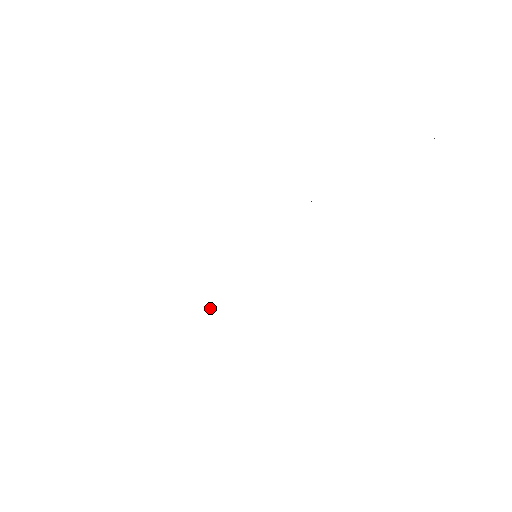
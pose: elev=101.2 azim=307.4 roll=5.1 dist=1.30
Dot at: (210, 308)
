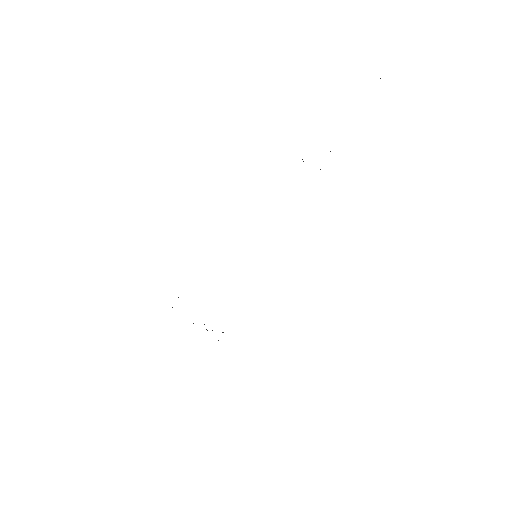
Dot at: occluded
